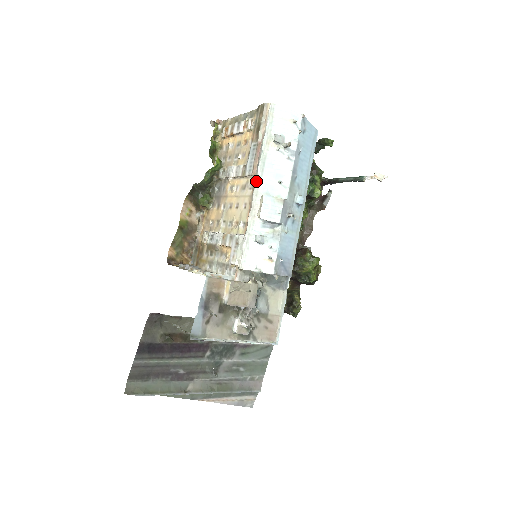
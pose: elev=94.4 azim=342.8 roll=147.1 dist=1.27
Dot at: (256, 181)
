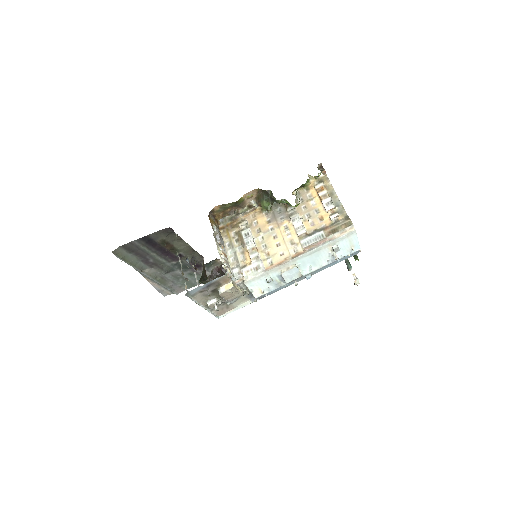
Dot at: (301, 255)
